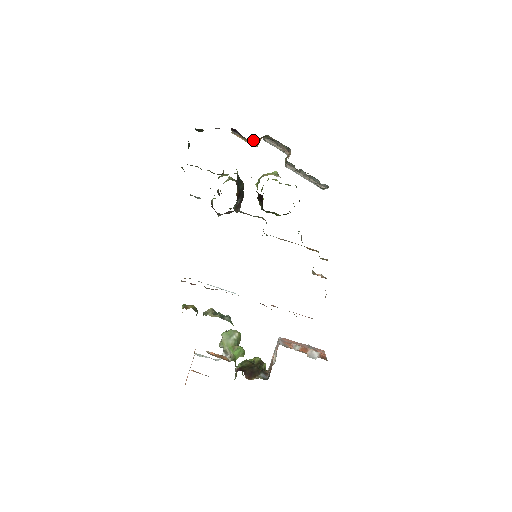
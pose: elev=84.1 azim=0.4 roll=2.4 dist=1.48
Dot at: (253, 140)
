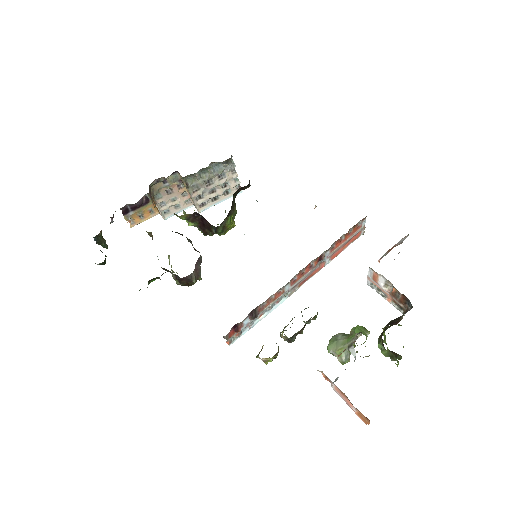
Dot at: (146, 200)
